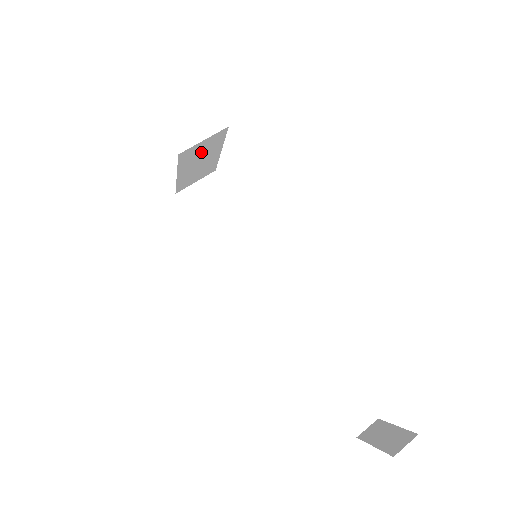
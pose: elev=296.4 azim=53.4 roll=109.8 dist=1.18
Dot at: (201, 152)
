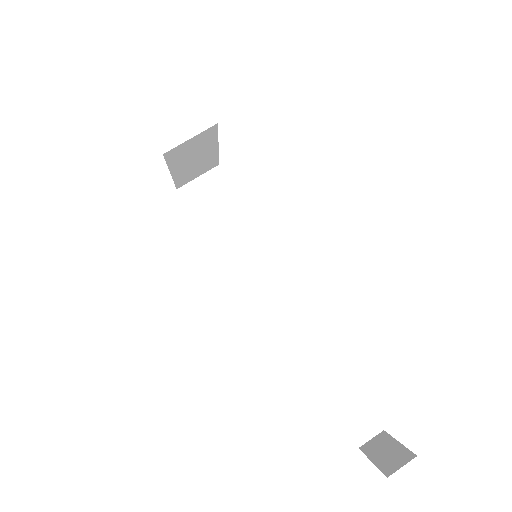
Dot at: (192, 149)
